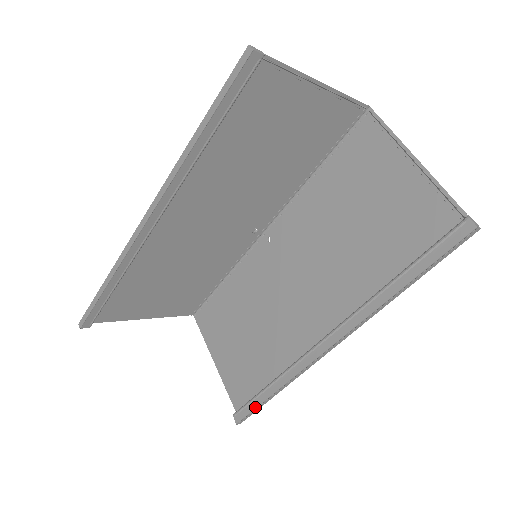
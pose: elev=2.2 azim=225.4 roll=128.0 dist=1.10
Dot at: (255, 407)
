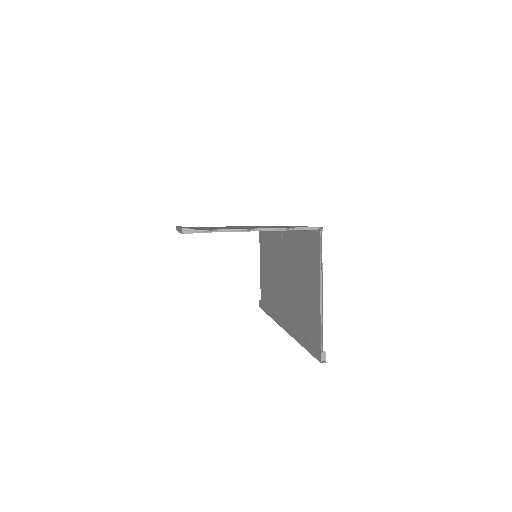
Dot at: (264, 310)
